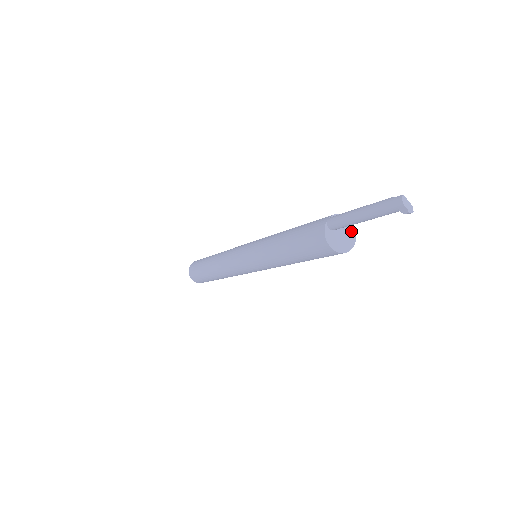
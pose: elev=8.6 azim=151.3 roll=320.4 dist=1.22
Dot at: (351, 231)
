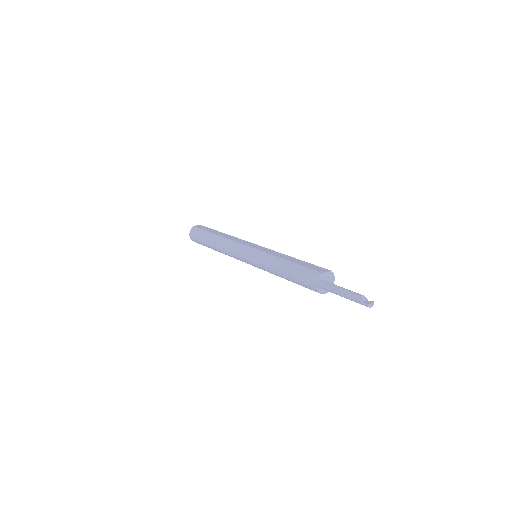
Dot at: (330, 274)
